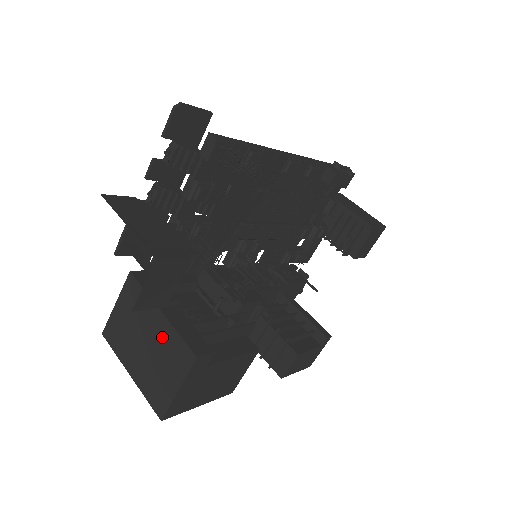
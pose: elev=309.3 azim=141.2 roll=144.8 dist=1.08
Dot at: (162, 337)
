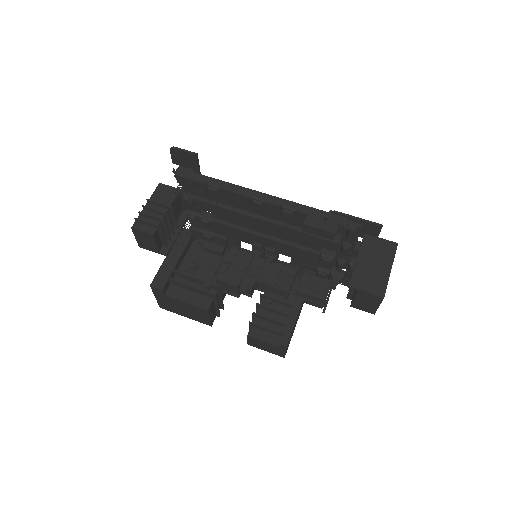
Dot at: occluded
